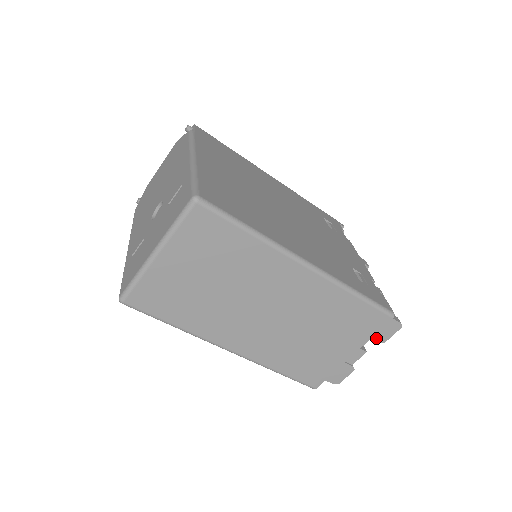
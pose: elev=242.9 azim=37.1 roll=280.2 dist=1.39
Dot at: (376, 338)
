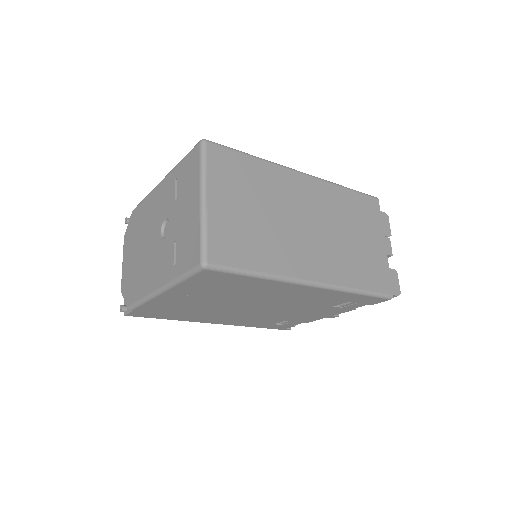
Dot at: (384, 233)
